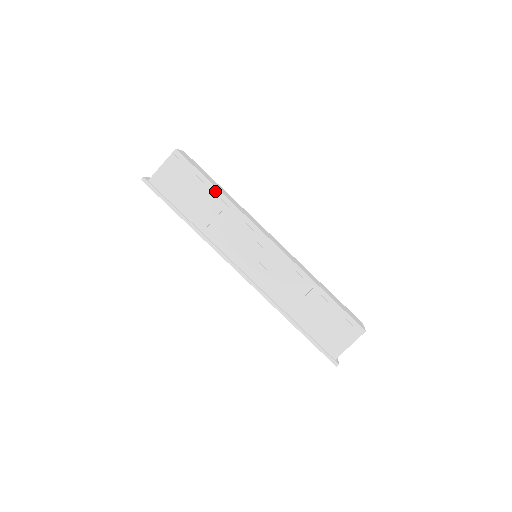
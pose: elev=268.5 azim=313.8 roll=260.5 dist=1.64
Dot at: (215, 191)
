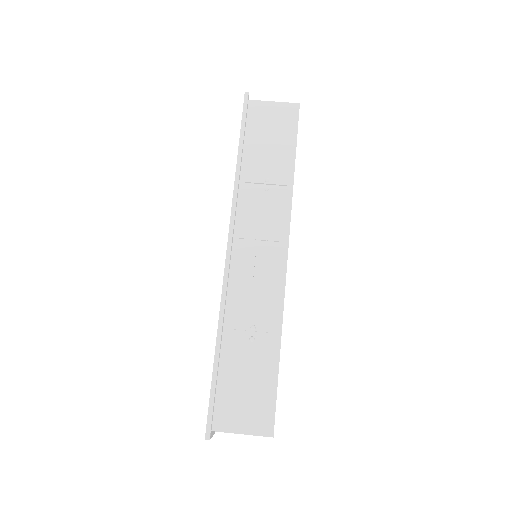
Dot at: (291, 165)
